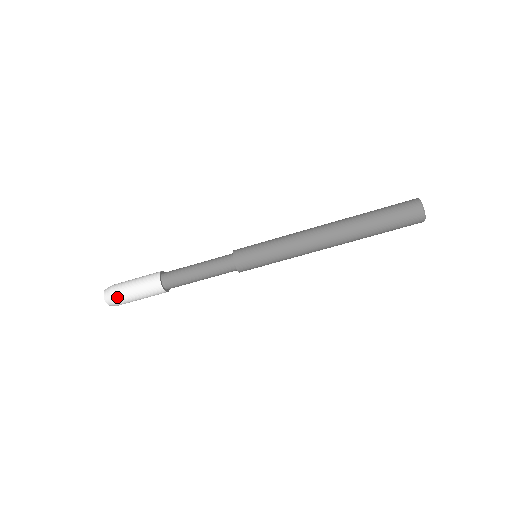
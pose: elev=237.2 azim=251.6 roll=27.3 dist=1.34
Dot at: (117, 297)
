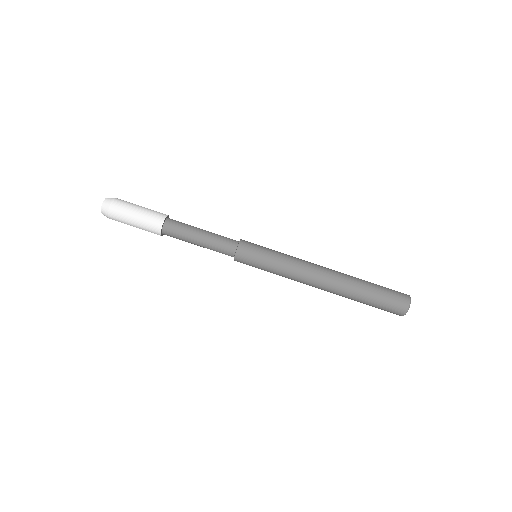
Dot at: (114, 214)
